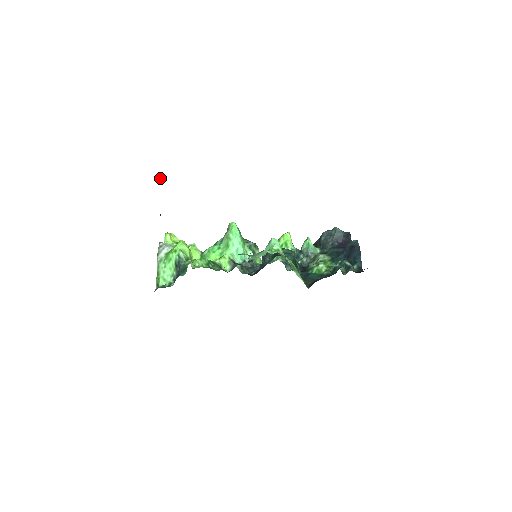
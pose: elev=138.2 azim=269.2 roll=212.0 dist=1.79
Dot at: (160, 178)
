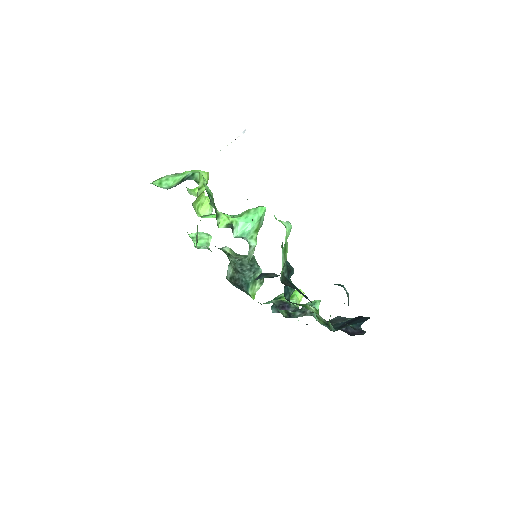
Dot at: (240, 134)
